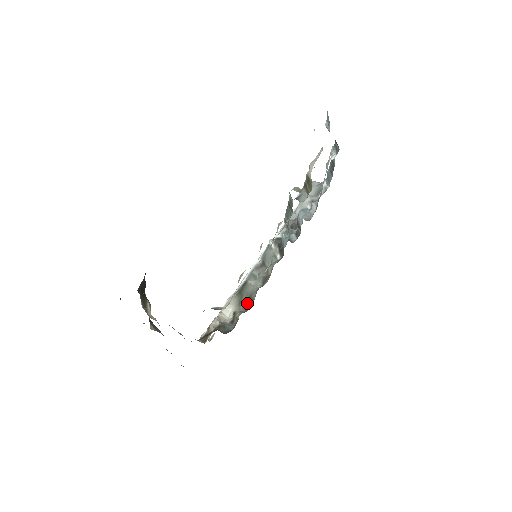
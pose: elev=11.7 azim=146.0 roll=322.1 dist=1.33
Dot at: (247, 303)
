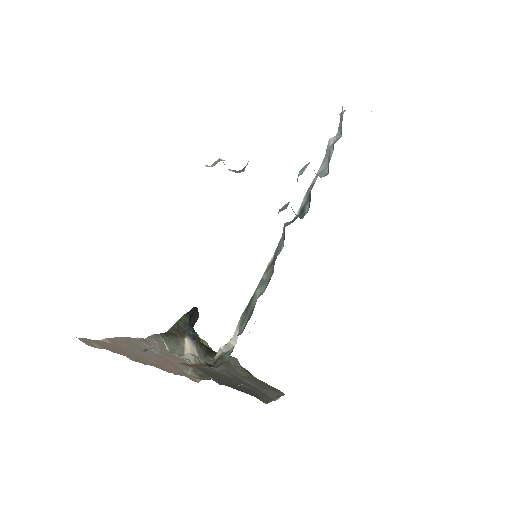
Dot at: (247, 321)
